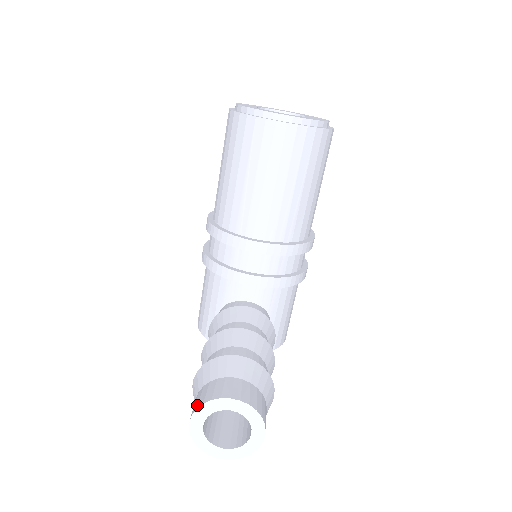
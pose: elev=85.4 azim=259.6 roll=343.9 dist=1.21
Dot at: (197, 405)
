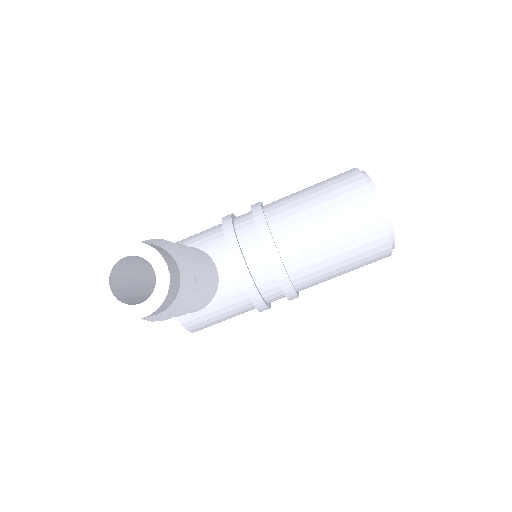
Dot at: occluded
